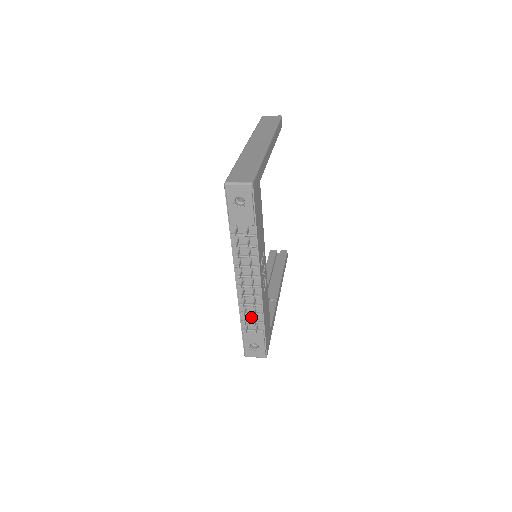
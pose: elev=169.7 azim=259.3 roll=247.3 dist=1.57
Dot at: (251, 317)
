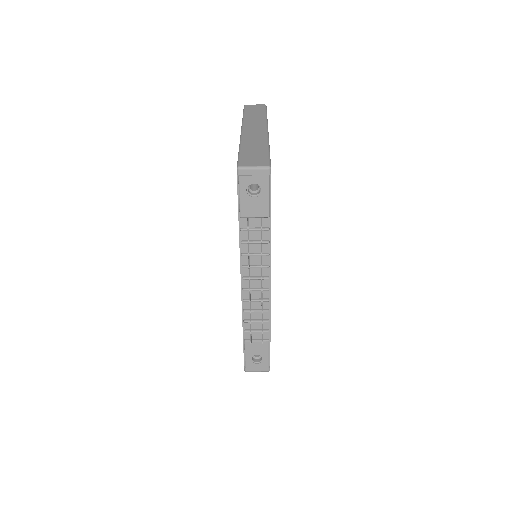
Dot at: (256, 325)
